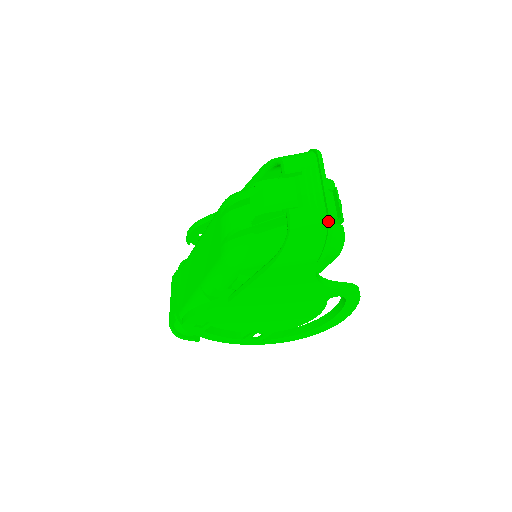
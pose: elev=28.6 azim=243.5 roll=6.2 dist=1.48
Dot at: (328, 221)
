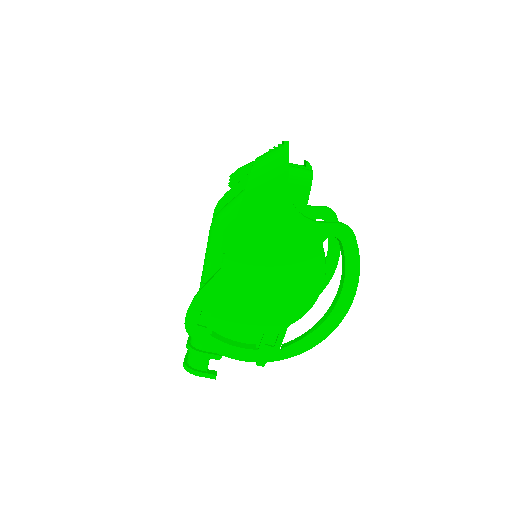
Dot at: (284, 143)
